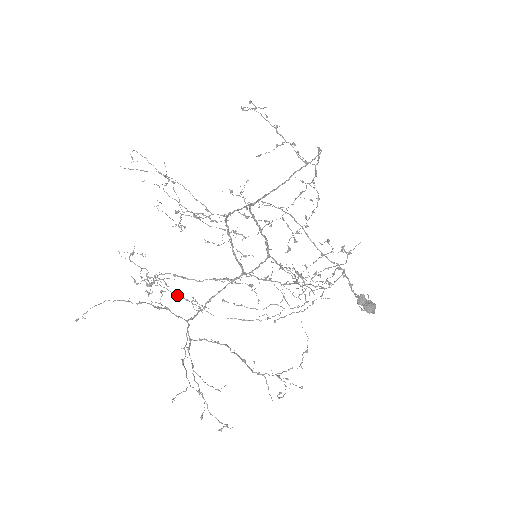
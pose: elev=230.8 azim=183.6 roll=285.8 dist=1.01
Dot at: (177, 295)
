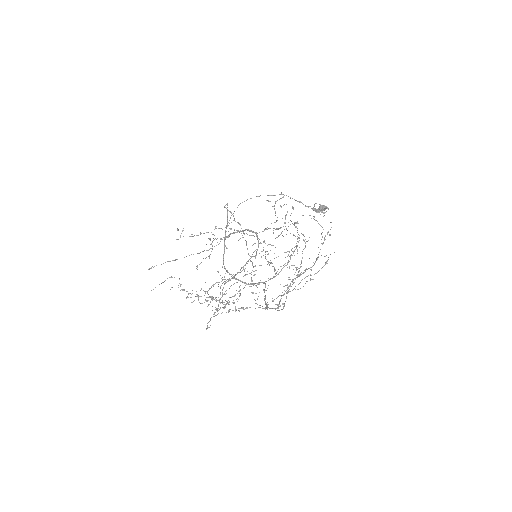
Dot at: occluded
